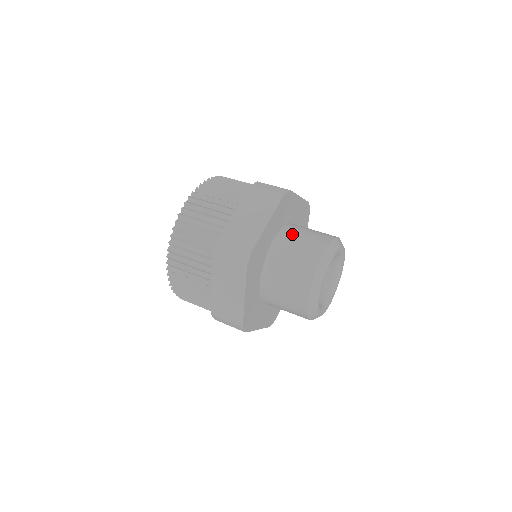
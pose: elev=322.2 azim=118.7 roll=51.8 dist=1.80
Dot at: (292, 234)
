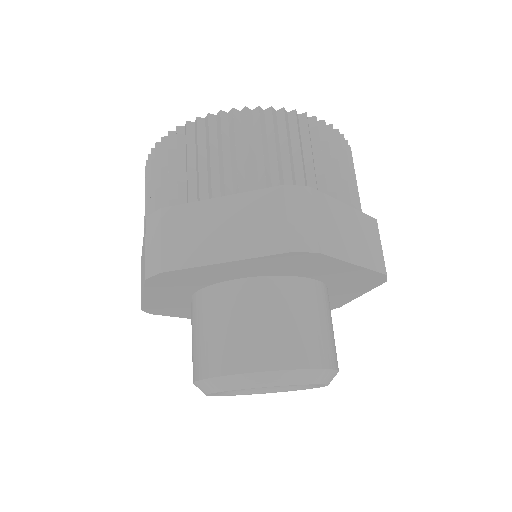
Dot at: (268, 299)
